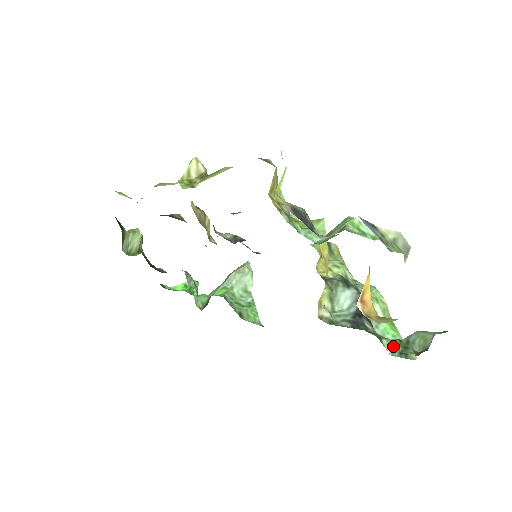
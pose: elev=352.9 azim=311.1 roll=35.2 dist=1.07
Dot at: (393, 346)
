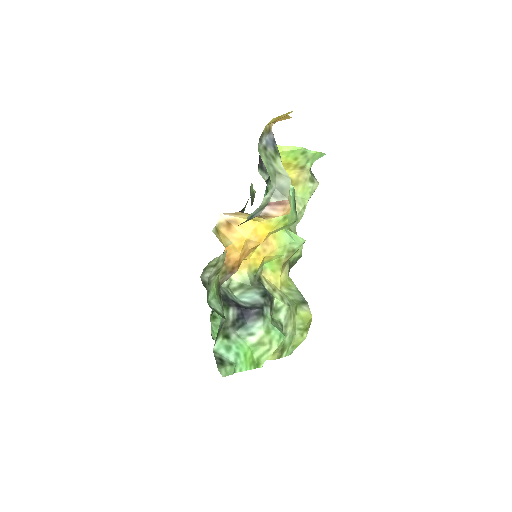
Dot at: (212, 300)
